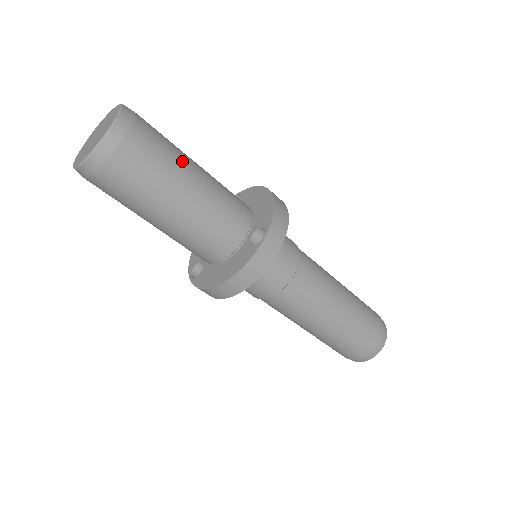
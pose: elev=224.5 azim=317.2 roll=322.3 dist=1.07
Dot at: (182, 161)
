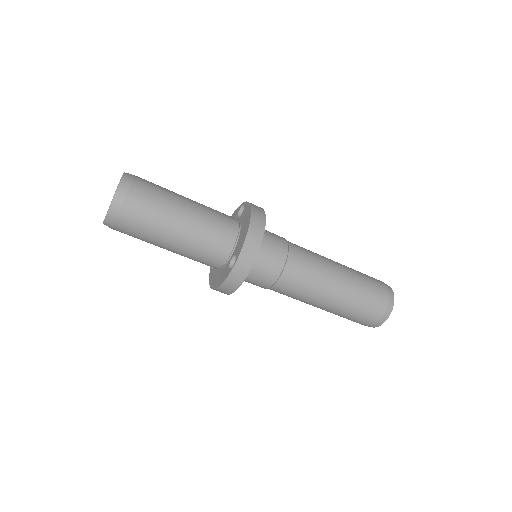
Dot at: (168, 214)
